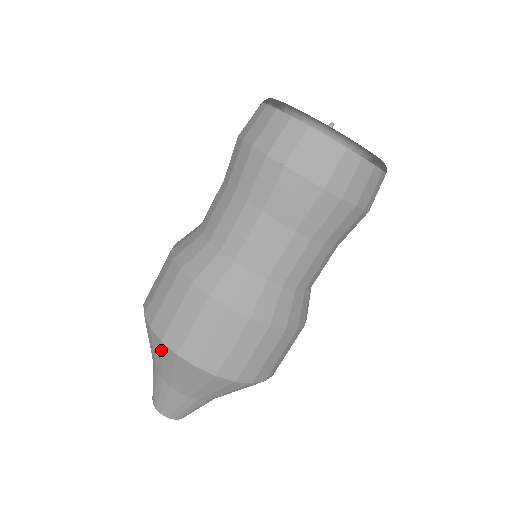
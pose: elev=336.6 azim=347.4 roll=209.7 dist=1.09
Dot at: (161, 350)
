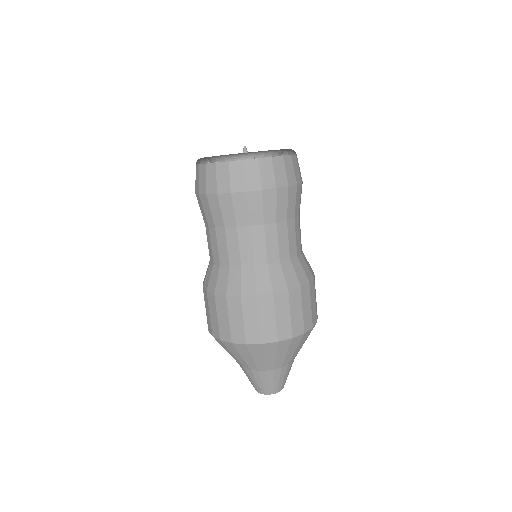
Dot at: (263, 350)
